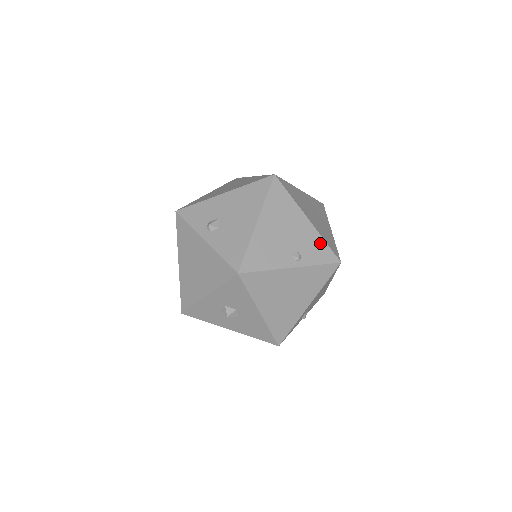
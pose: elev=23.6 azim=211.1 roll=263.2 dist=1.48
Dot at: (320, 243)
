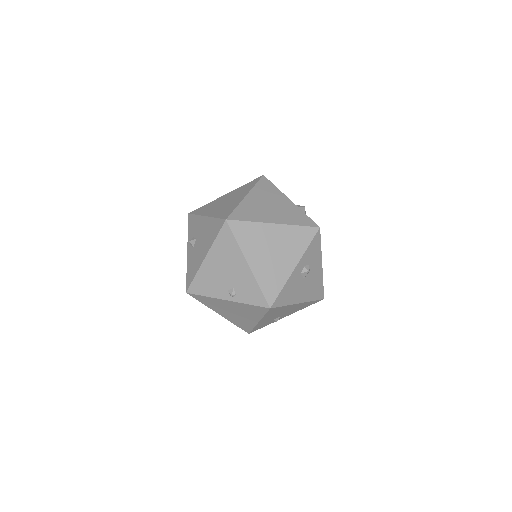
Dot at: (254, 287)
